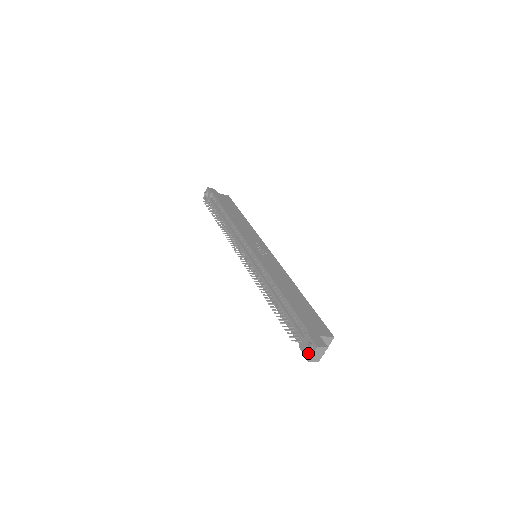
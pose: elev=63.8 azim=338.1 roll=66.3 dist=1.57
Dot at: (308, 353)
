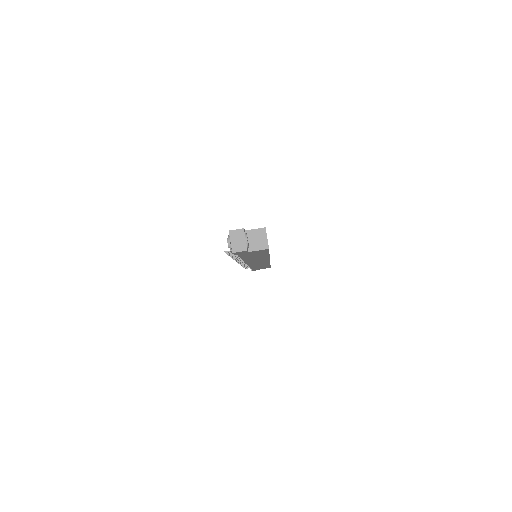
Dot at: occluded
